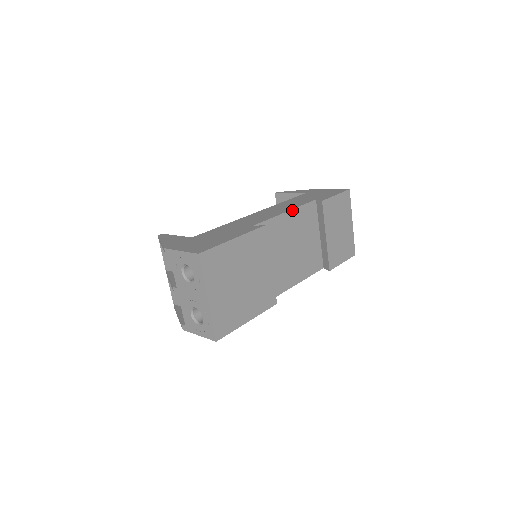
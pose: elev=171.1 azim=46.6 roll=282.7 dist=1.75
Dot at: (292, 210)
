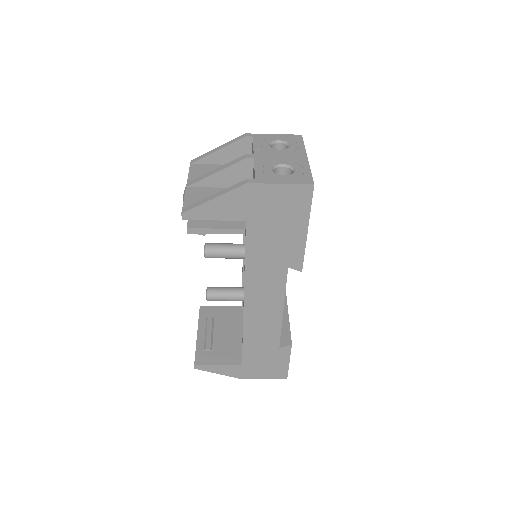
Dot at: occluded
